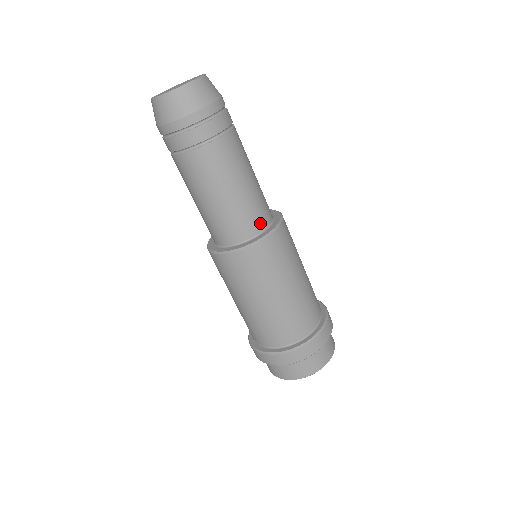
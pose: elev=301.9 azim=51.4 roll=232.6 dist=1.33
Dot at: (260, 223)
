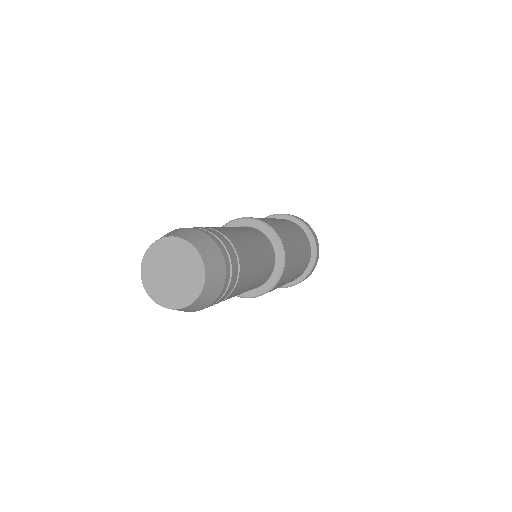
Dot at: (272, 257)
